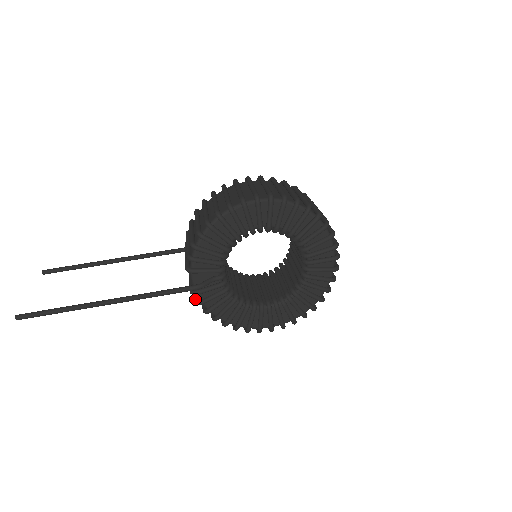
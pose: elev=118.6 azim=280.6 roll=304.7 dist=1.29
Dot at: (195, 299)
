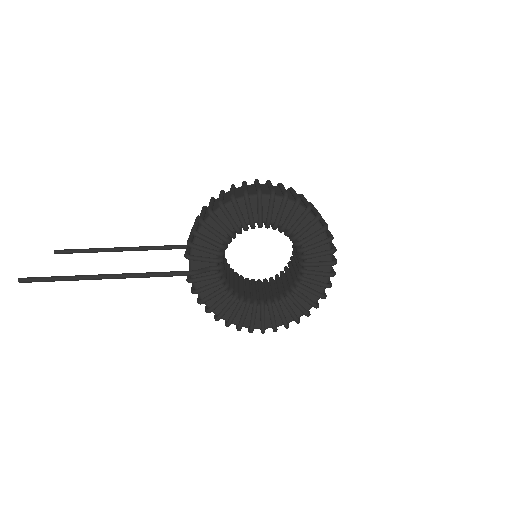
Dot at: (191, 288)
